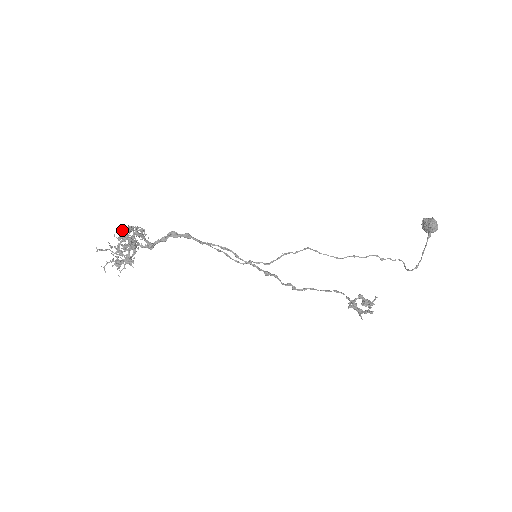
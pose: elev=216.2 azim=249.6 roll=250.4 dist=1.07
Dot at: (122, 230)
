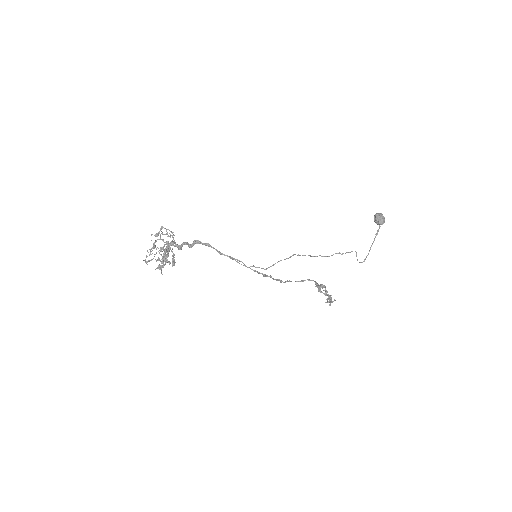
Dot at: (164, 250)
